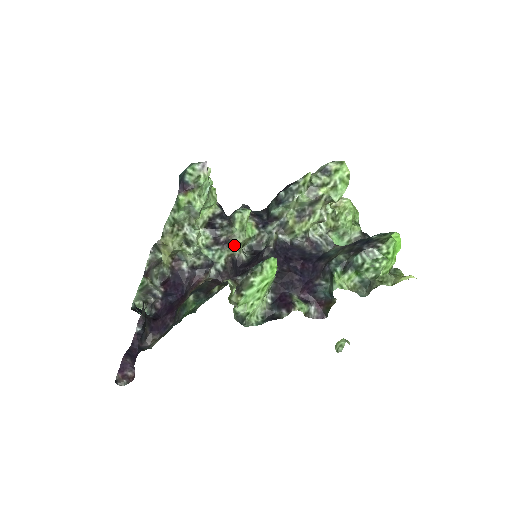
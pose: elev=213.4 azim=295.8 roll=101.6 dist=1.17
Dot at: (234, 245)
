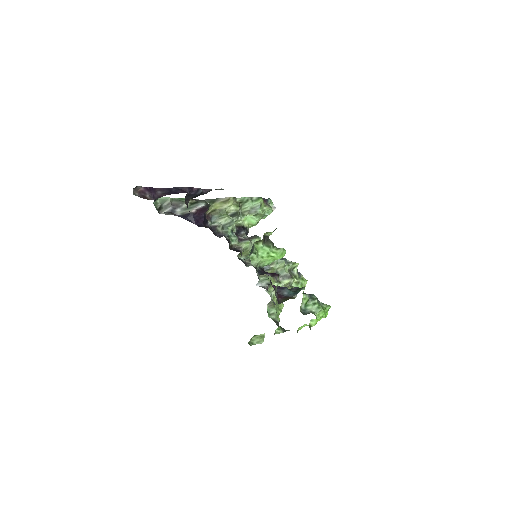
Dot at: (248, 243)
